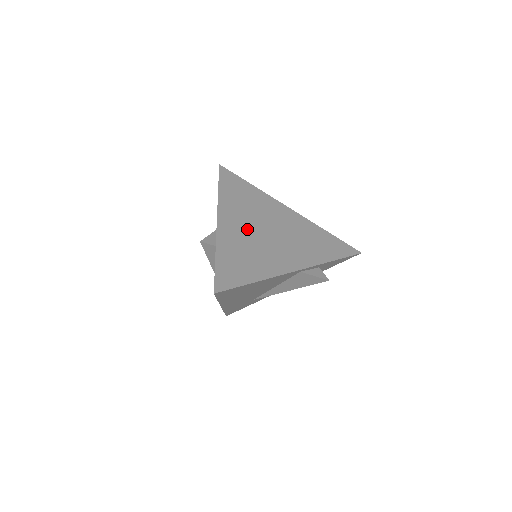
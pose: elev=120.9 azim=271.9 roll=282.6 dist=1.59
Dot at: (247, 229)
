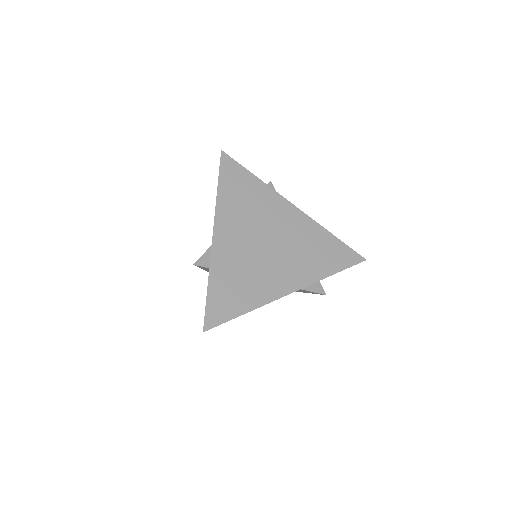
Dot at: (244, 243)
